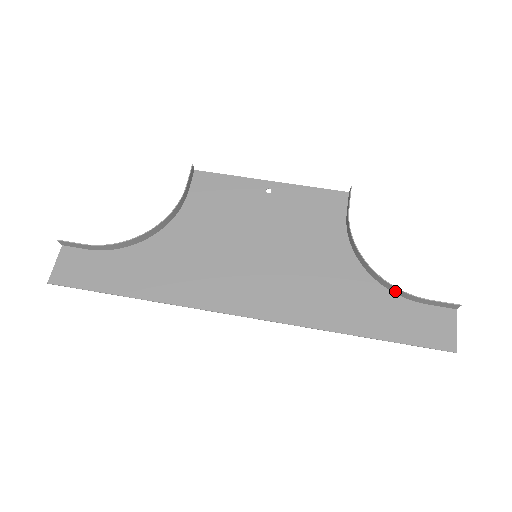
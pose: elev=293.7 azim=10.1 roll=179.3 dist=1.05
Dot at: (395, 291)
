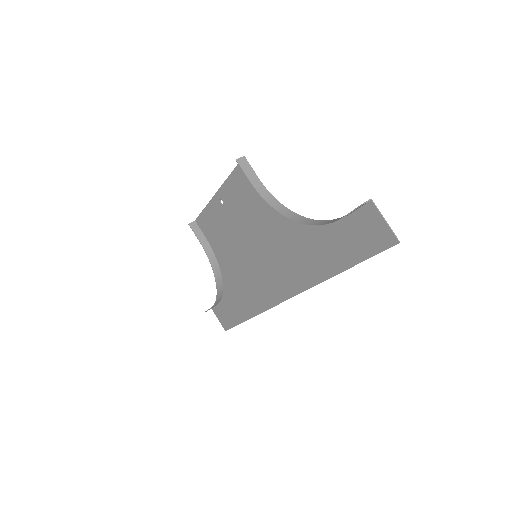
Dot at: (324, 223)
